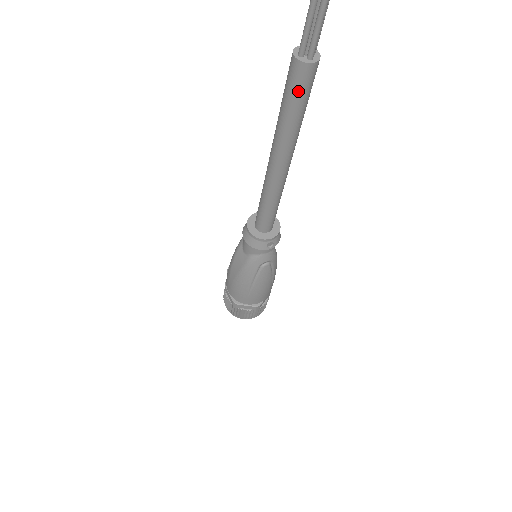
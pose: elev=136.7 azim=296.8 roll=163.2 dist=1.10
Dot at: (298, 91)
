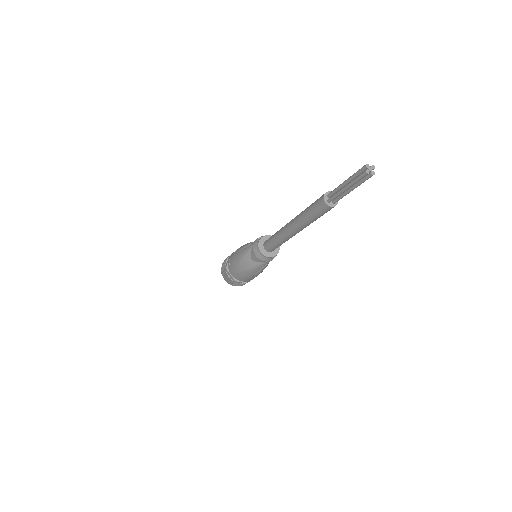
Dot at: (323, 213)
